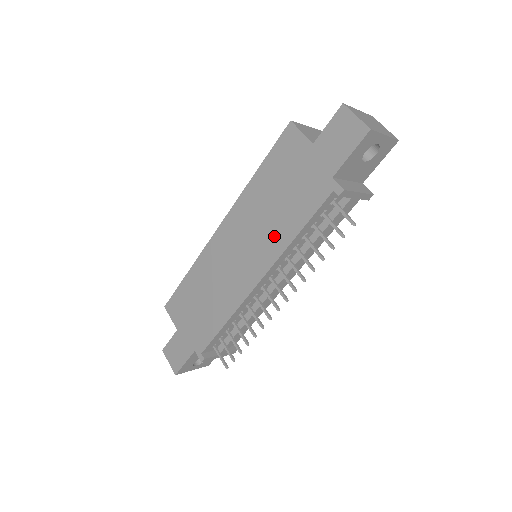
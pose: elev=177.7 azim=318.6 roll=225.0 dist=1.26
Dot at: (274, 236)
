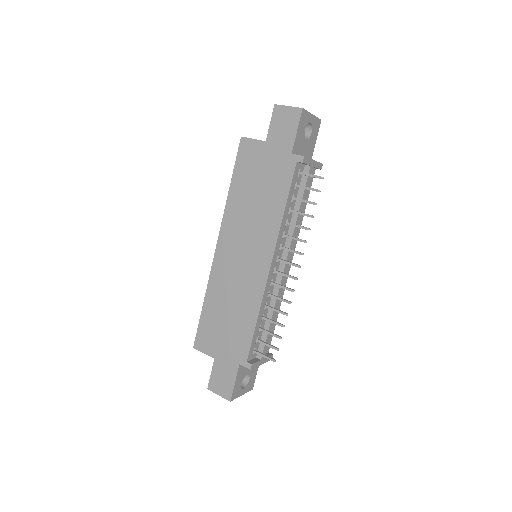
Dot at: (267, 222)
